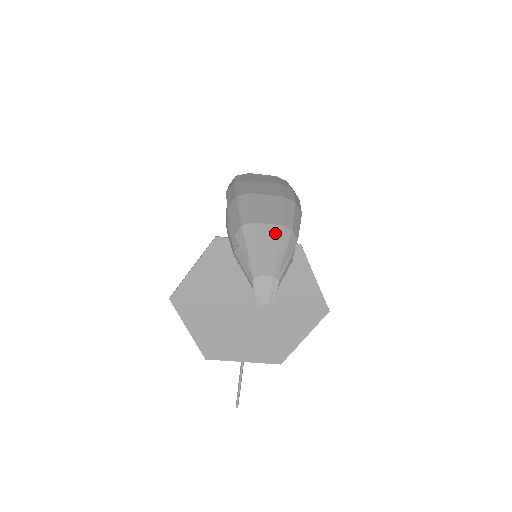
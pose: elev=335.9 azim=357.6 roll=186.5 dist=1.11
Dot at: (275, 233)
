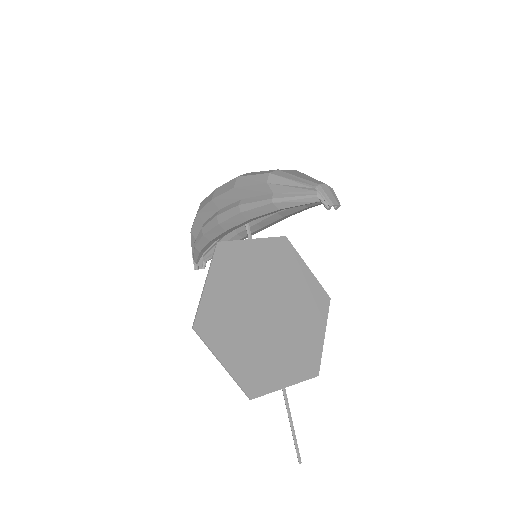
Dot at: (298, 172)
